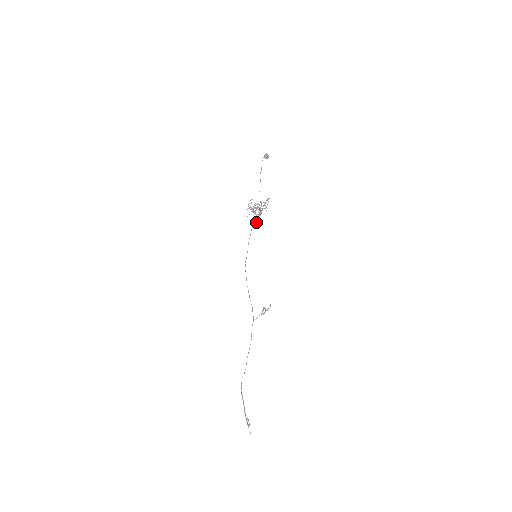
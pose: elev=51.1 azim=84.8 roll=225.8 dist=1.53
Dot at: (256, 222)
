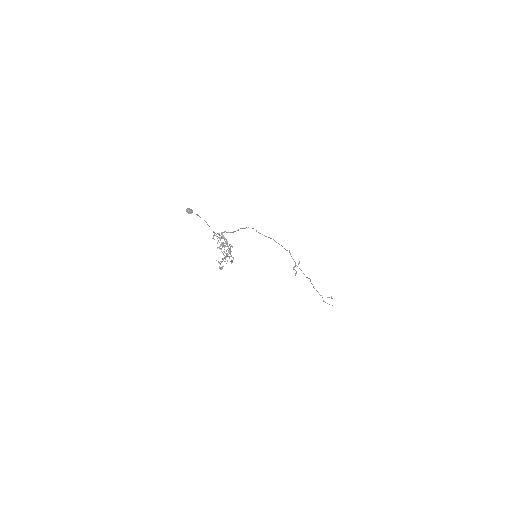
Dot at: (231, 255)
